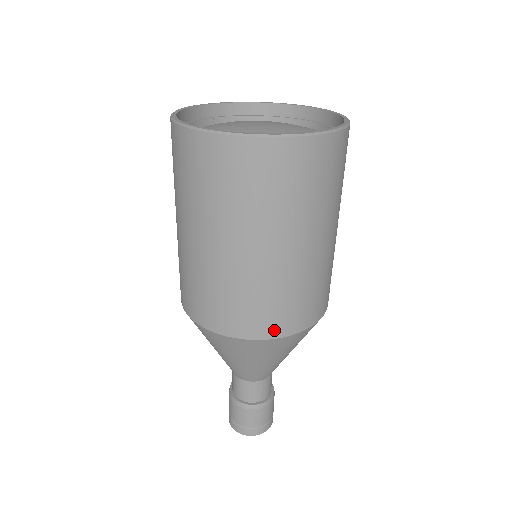
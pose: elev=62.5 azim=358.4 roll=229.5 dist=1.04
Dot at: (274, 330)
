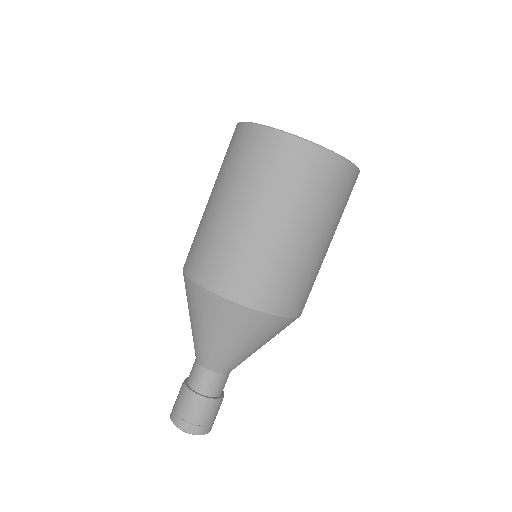
Dot at: (207, 279)
